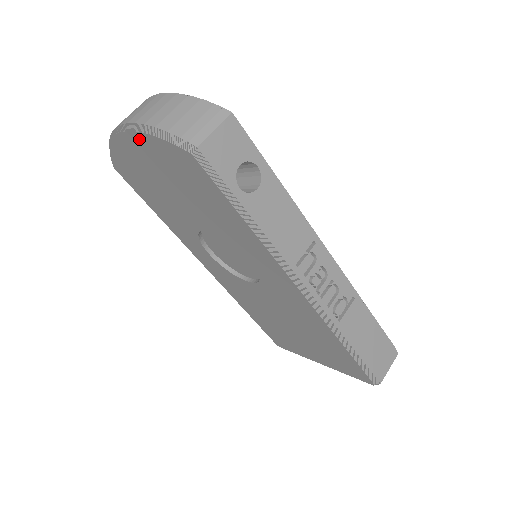
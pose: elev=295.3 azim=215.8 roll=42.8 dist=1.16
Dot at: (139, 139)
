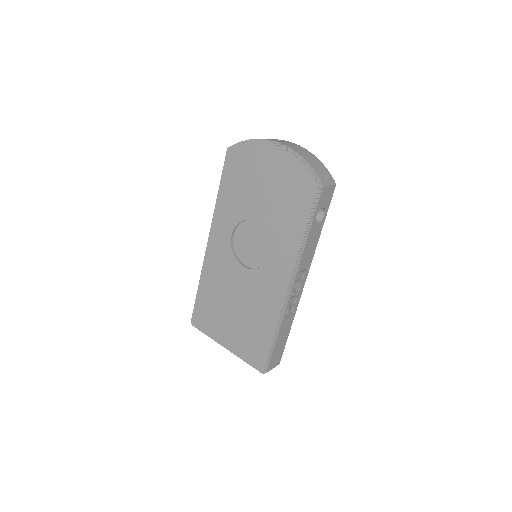
Dot at: (287, 157)
